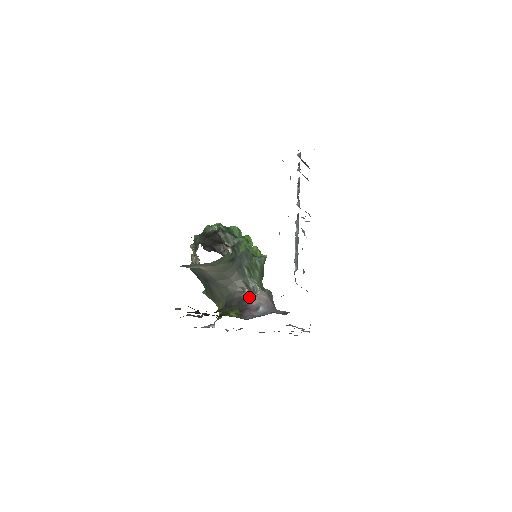
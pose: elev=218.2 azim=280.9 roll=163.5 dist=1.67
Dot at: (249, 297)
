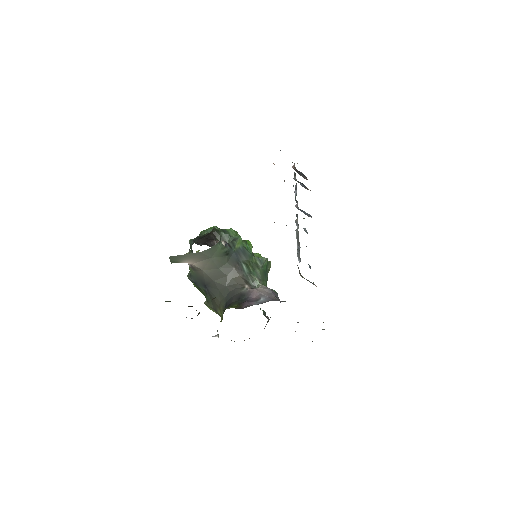
Dot at: (249, 291)
